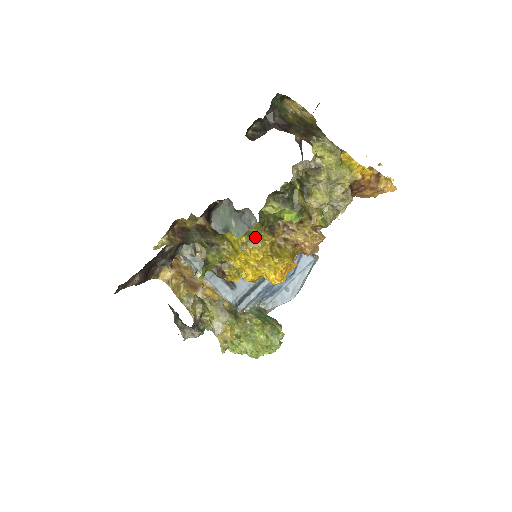
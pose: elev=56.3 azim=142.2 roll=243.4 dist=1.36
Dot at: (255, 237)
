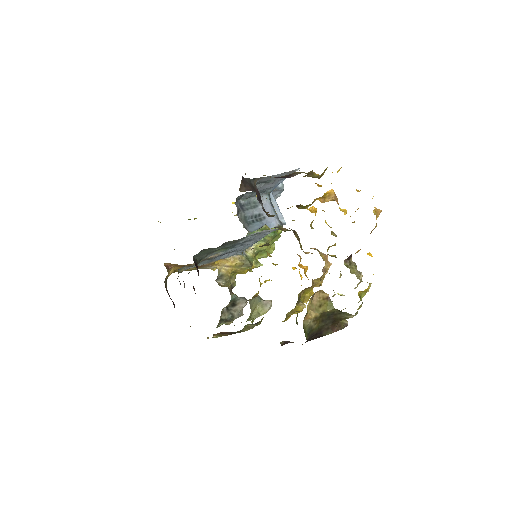
Dot at: (290, 312)
